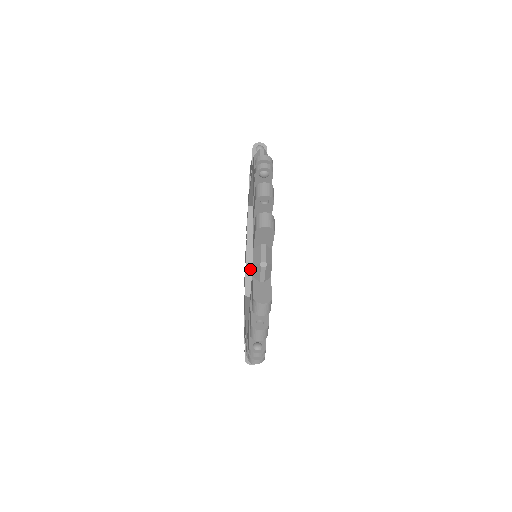
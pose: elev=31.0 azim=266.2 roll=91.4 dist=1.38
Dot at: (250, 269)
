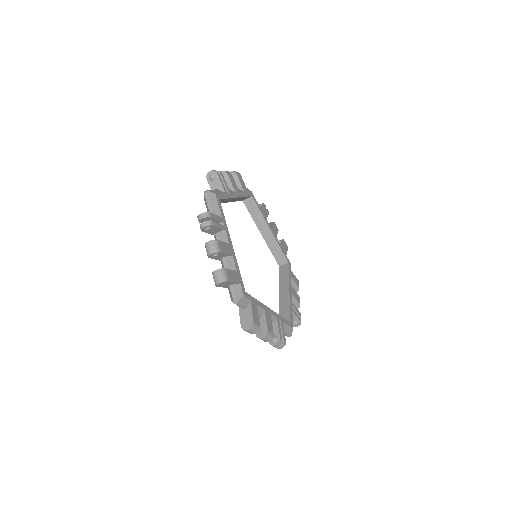
Dot at: (271, 245)
